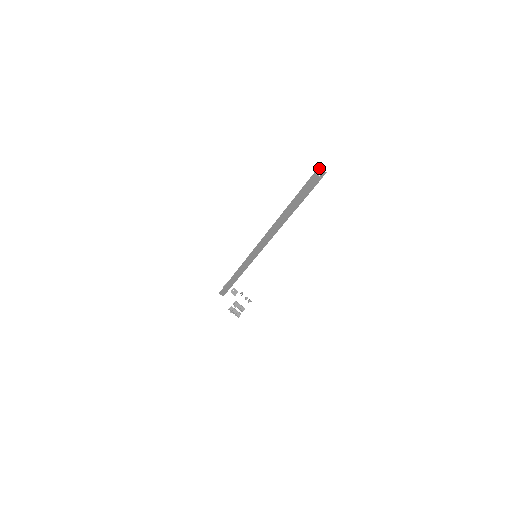
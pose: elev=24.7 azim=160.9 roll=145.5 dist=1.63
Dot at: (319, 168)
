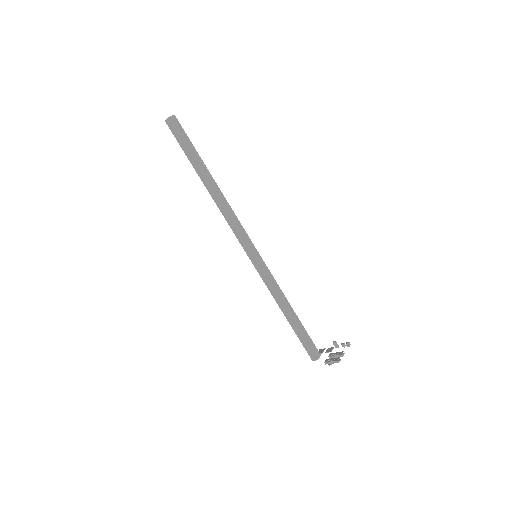
Dot at: occluded
